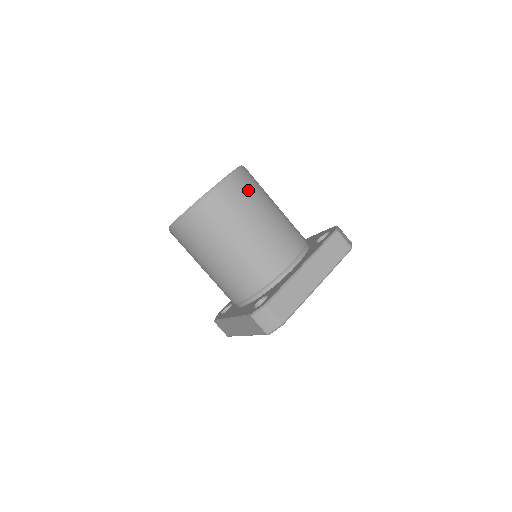
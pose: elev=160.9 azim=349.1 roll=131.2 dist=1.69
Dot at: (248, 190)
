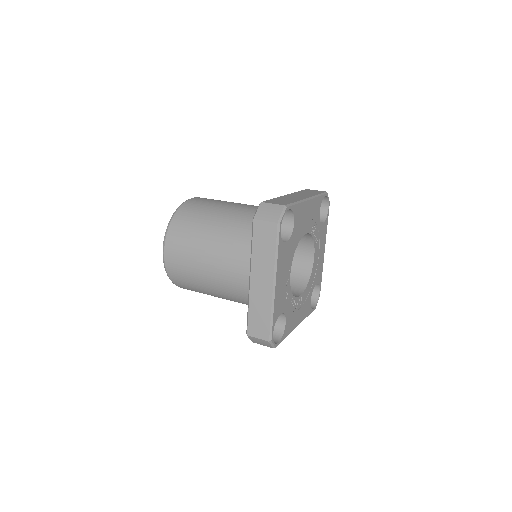
Dot at: occluded
